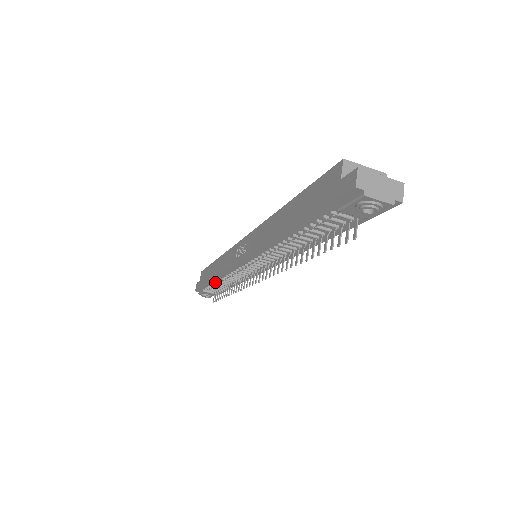
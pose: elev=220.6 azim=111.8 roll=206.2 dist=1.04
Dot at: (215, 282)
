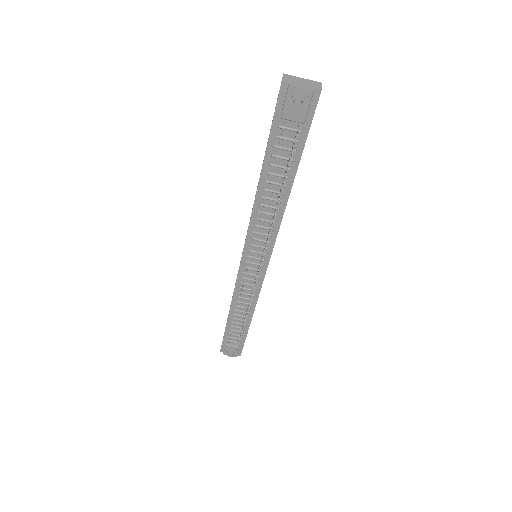
Dot at: (232, 317)
